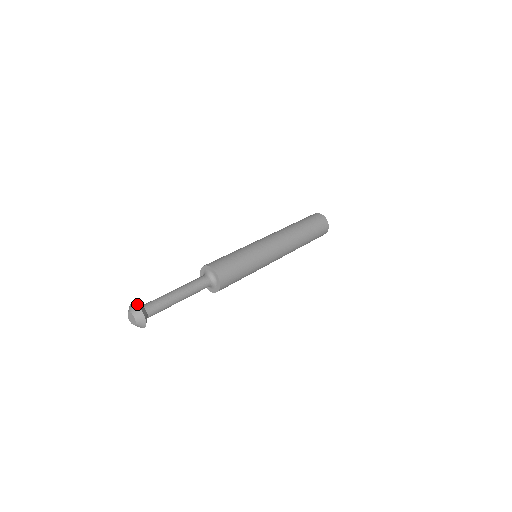
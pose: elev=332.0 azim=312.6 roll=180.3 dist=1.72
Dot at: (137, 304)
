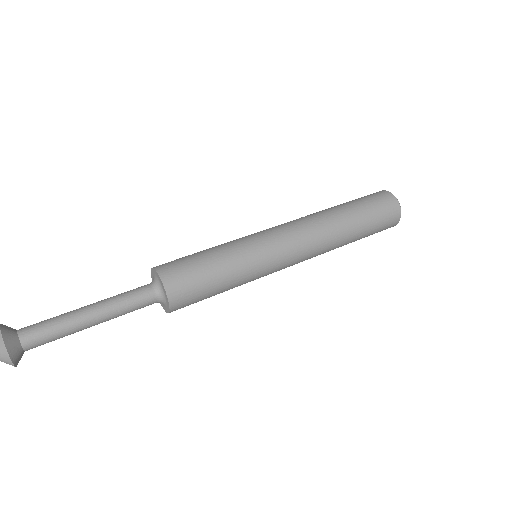
Dot at: (5, 329)
